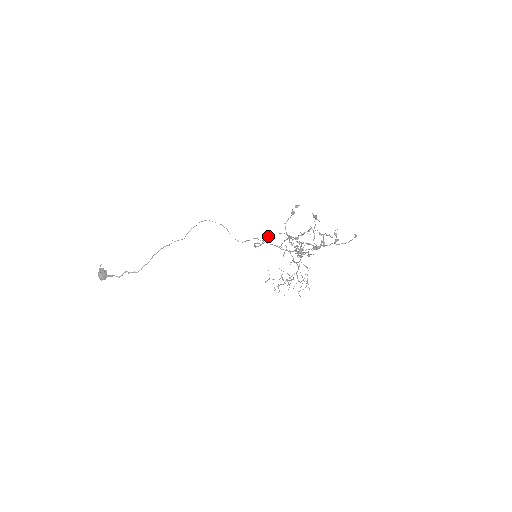
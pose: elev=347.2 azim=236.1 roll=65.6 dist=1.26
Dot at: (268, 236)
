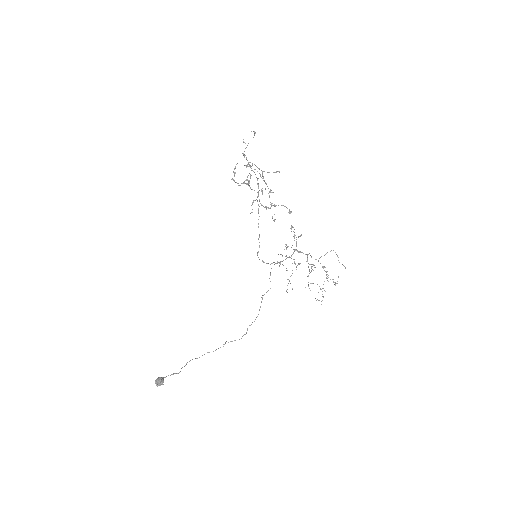
Dot at: occluded
